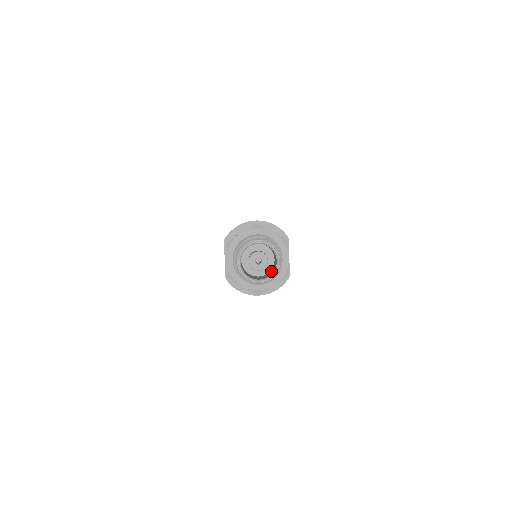
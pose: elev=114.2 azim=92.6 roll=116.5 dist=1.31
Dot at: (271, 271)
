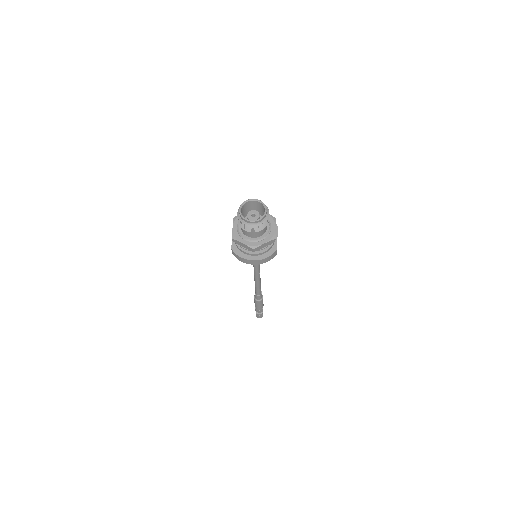
Dot at: occluded
